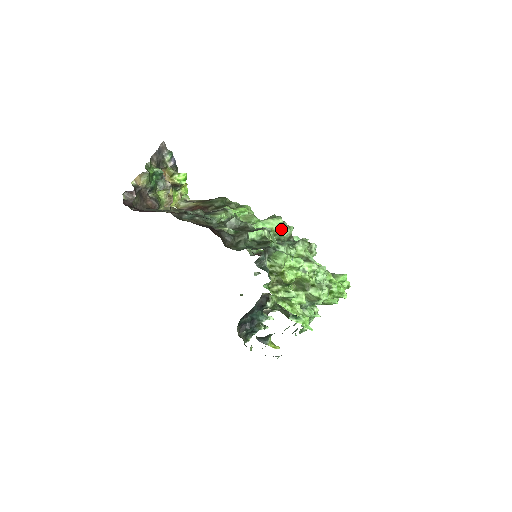
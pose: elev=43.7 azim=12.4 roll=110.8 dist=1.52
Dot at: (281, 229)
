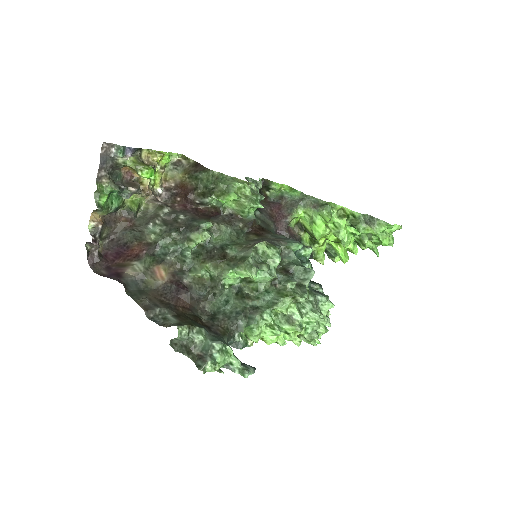
Dot at: (258, 279)
